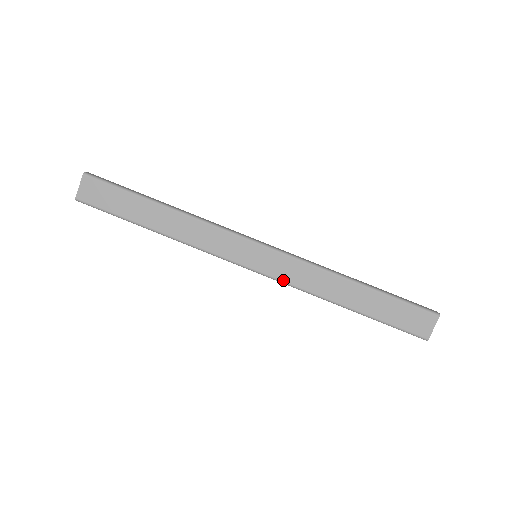
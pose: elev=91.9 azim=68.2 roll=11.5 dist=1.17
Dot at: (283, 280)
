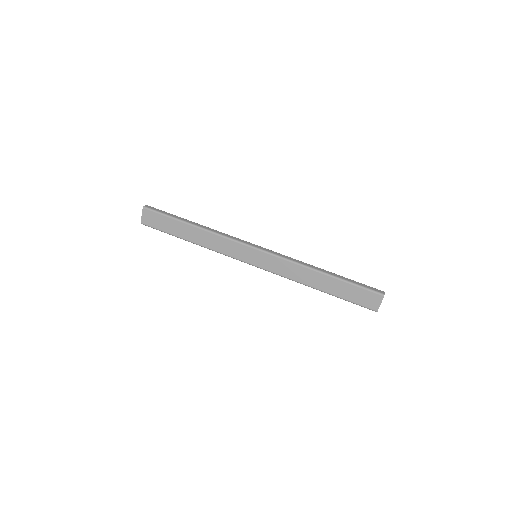
Dot at: (274, 272)
